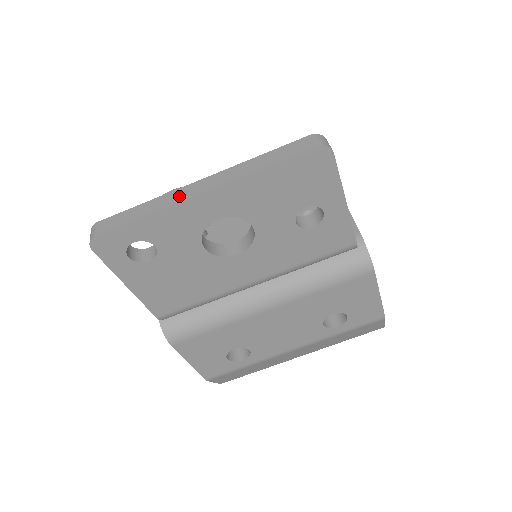
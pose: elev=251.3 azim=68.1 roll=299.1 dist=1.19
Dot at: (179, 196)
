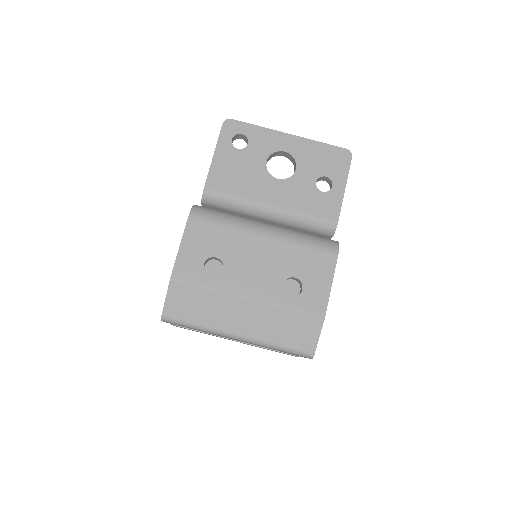
Dot at: (277, 133)
